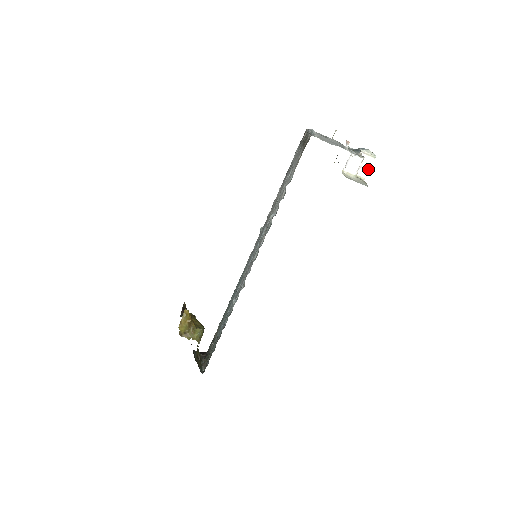
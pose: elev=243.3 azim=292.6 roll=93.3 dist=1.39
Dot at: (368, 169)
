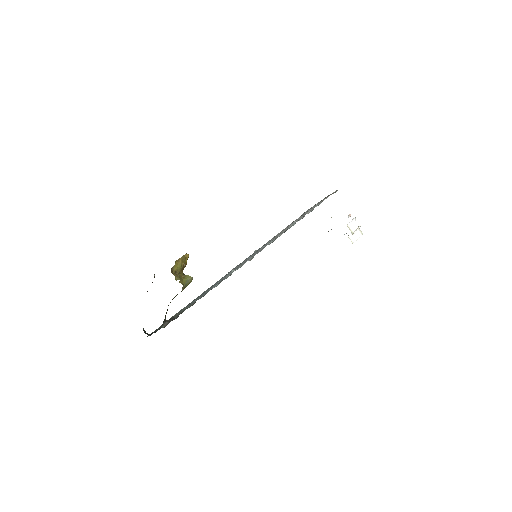
Dot at: (357, 239)
